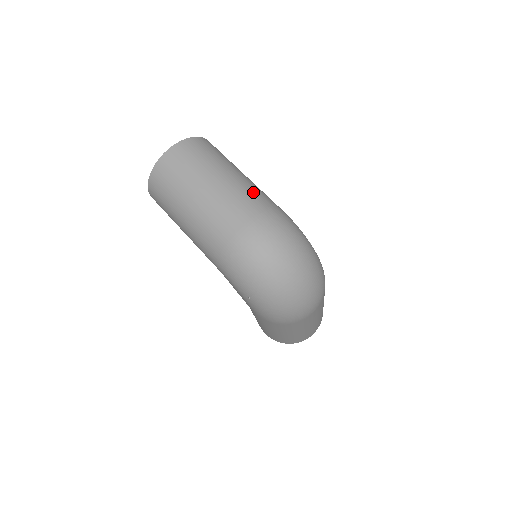
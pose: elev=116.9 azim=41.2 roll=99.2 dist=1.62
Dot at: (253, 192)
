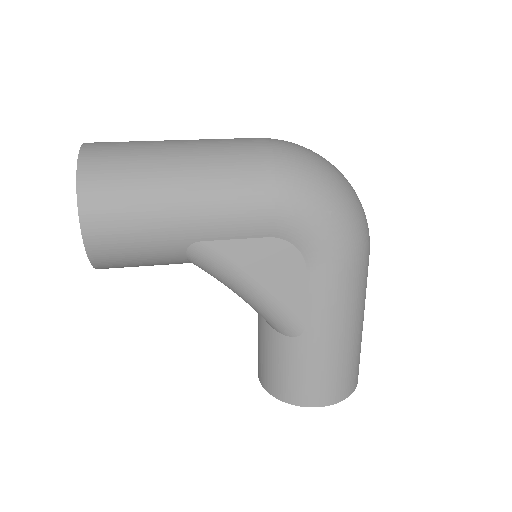
Dot at: occluded
